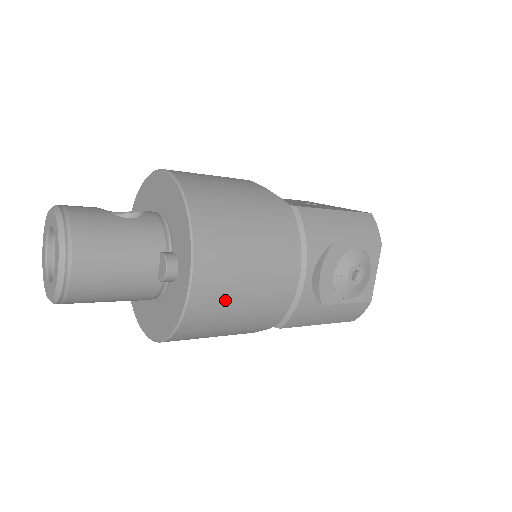
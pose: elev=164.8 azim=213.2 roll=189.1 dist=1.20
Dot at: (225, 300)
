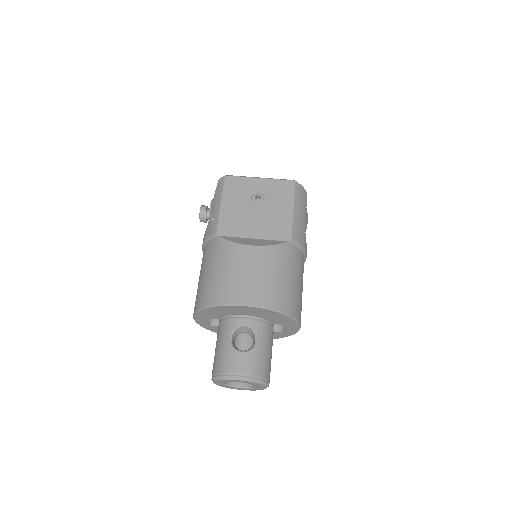
Dot at: occluded
